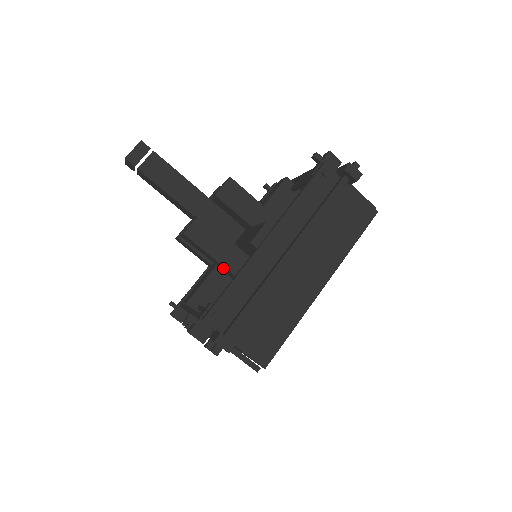
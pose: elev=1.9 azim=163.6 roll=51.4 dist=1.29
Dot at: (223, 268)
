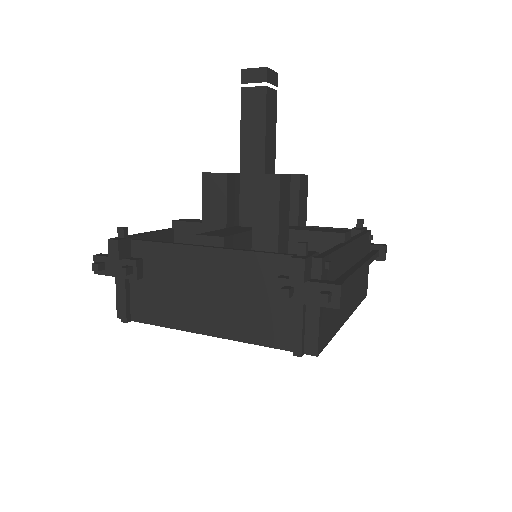
Dot at: (267, 237)
